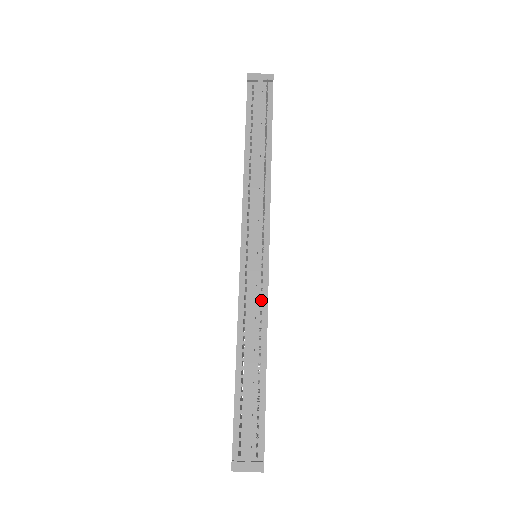
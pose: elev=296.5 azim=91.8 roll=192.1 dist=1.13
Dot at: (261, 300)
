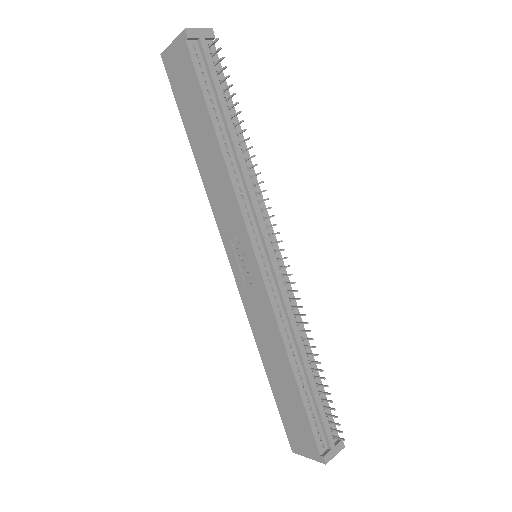
Dot at: (290, 302)
